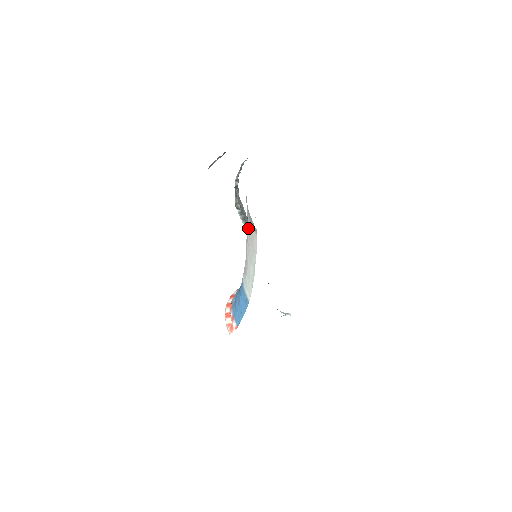
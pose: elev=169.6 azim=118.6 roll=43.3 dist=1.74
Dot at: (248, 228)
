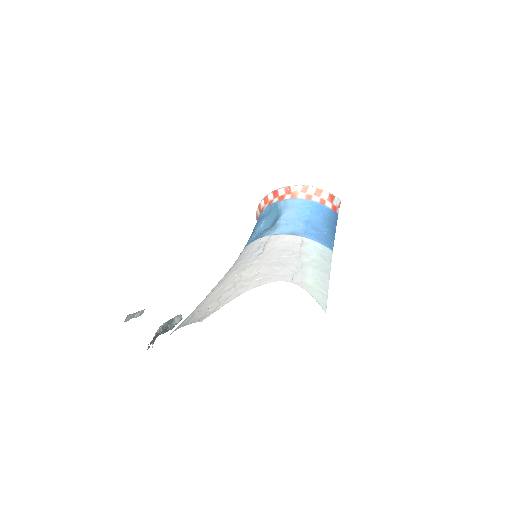
Dot at: occluded
